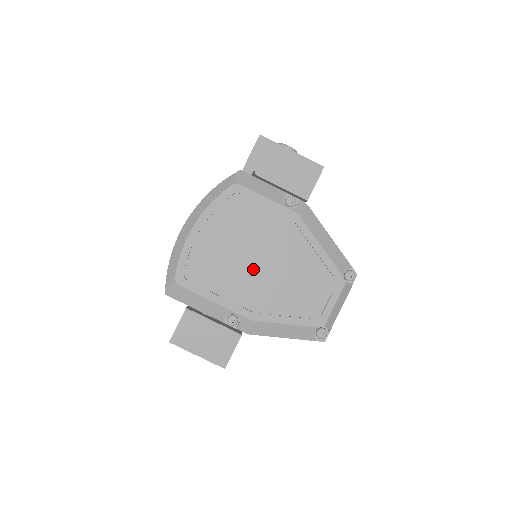
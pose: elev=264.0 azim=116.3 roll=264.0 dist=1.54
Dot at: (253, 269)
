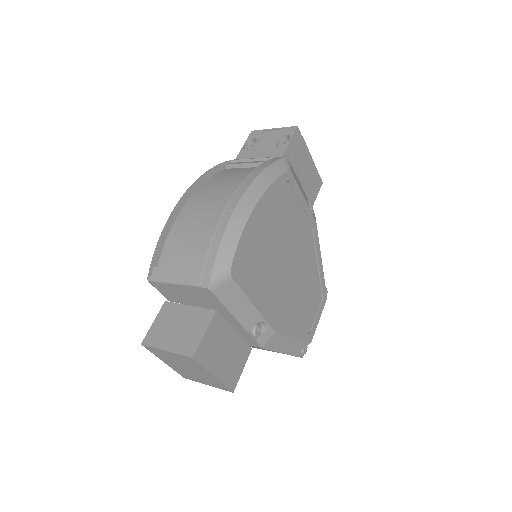
Dot at: (284, 272)
